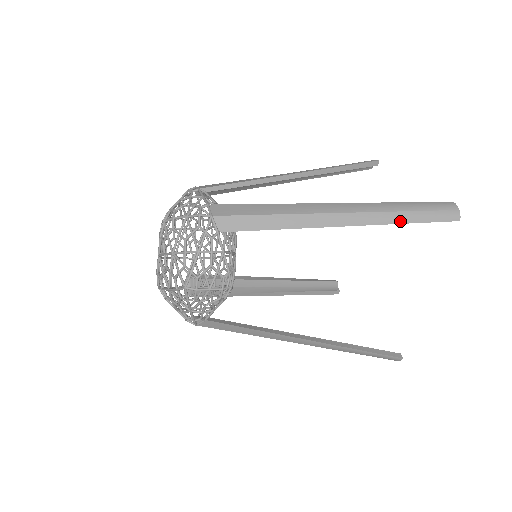
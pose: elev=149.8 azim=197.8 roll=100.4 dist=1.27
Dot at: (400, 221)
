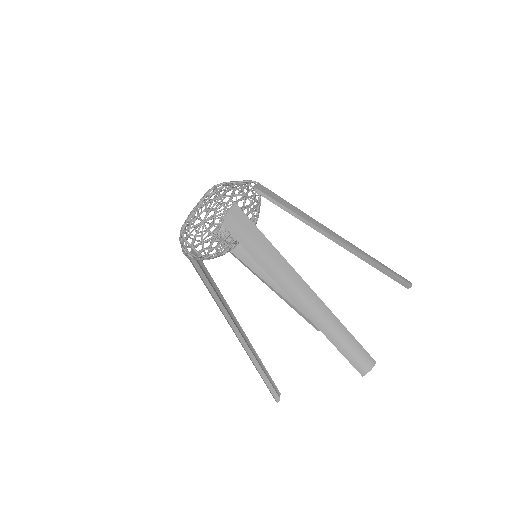
Dot at: (325, 333)
